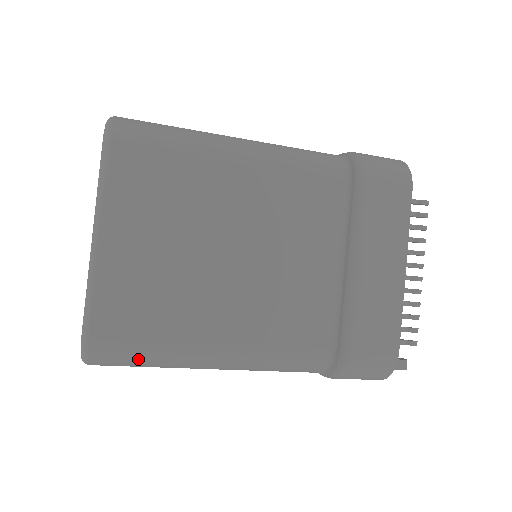
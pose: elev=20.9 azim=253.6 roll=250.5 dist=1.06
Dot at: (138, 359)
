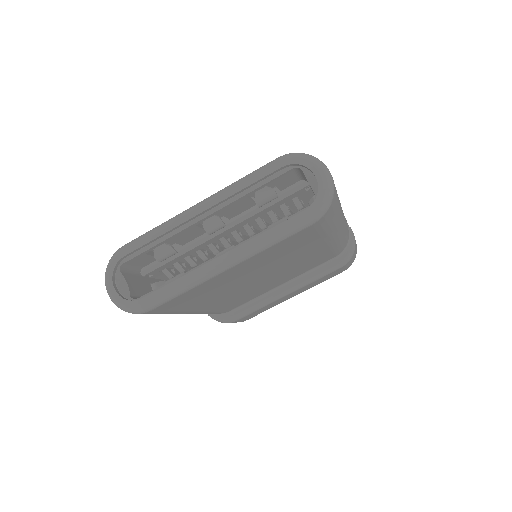
Dot at: occluded
